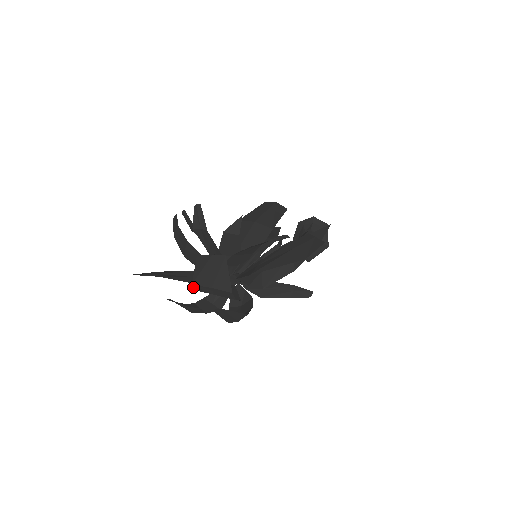
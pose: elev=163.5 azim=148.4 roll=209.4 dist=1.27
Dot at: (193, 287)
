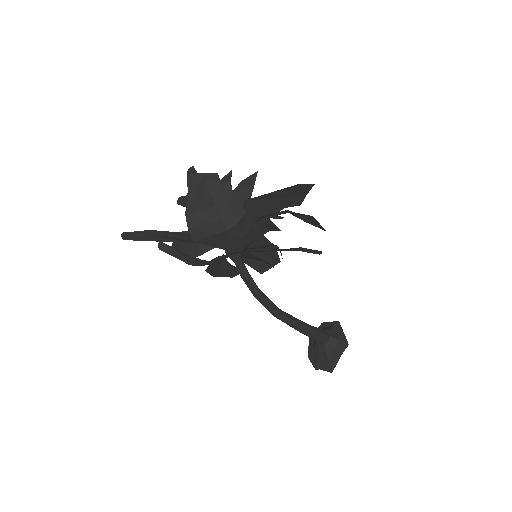
Dot at: (187, 221)
